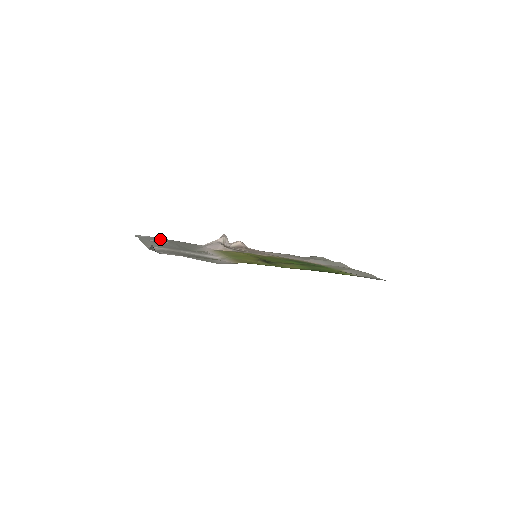
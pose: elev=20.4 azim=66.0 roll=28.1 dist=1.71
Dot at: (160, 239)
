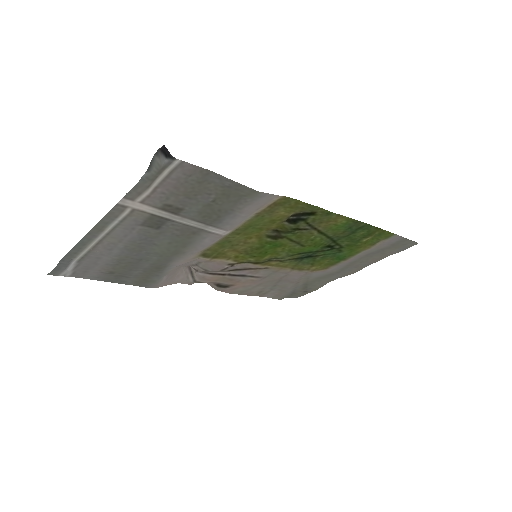
Dot at: (97, 271)
